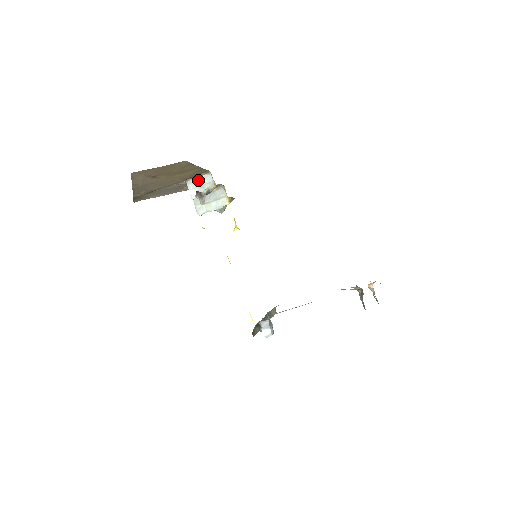
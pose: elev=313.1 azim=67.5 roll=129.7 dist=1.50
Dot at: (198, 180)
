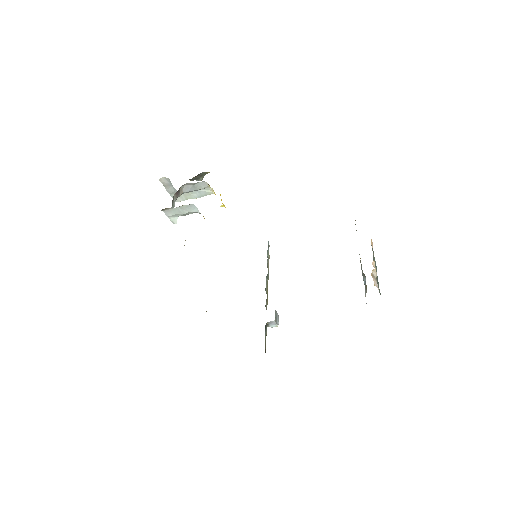
Dot at: (178, 209)
